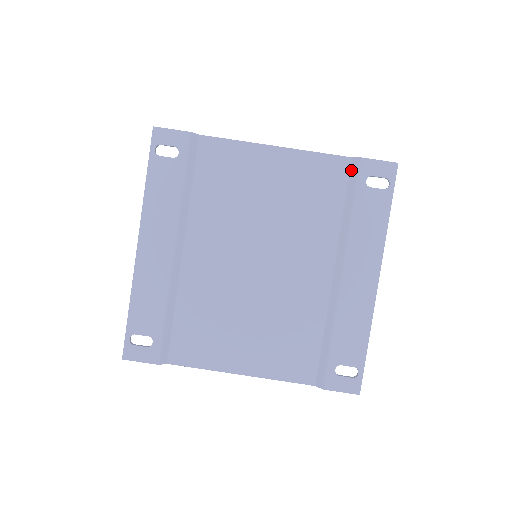
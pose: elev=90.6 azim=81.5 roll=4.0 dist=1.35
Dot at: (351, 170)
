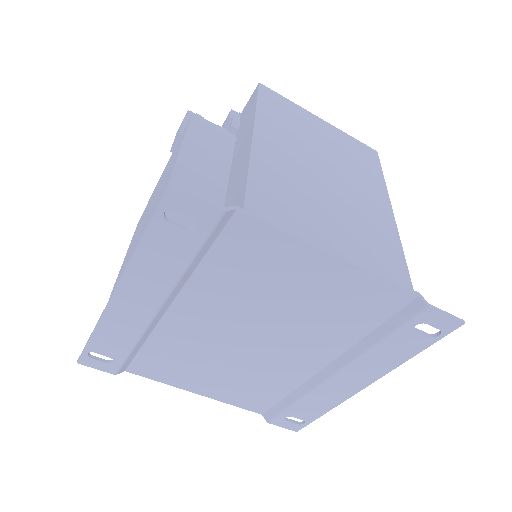
Dot at: (408, 306)
